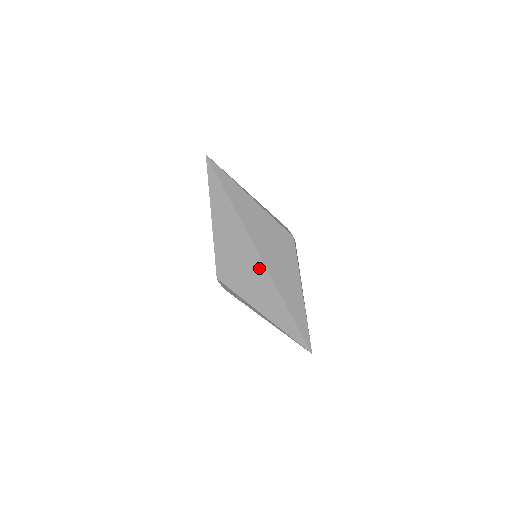
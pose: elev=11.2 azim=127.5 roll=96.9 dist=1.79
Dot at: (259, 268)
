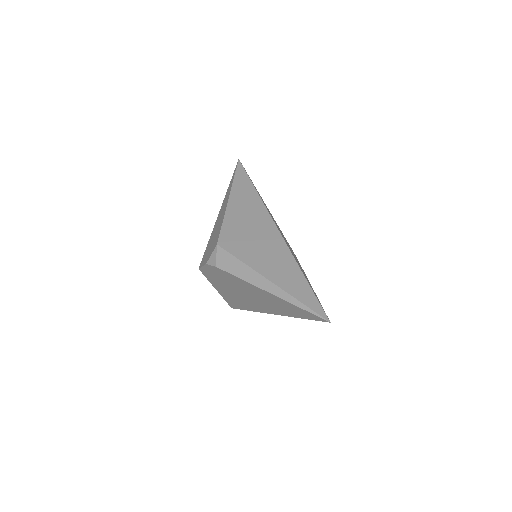
Dot at: (274, 237)
